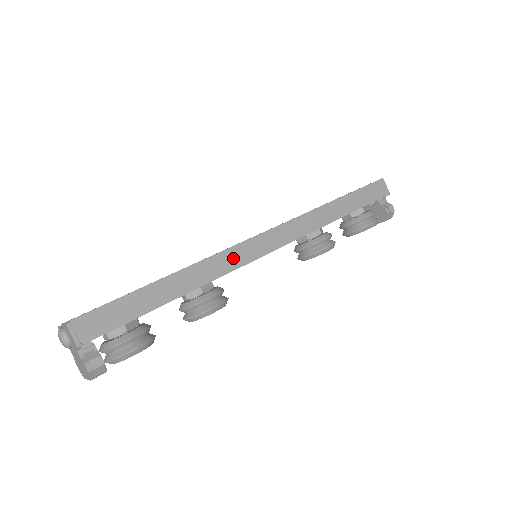
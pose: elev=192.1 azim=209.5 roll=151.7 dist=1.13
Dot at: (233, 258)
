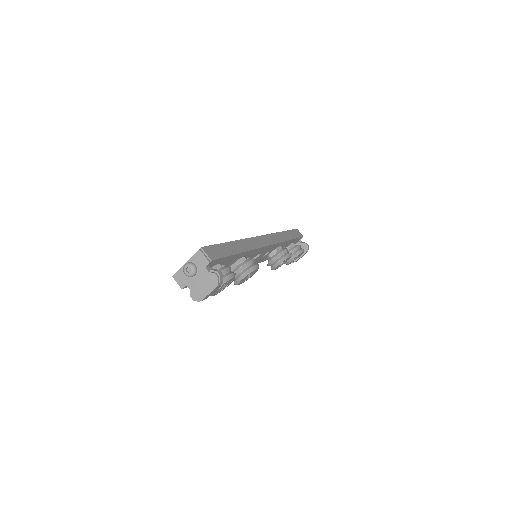
Dot at: (255, 243)
